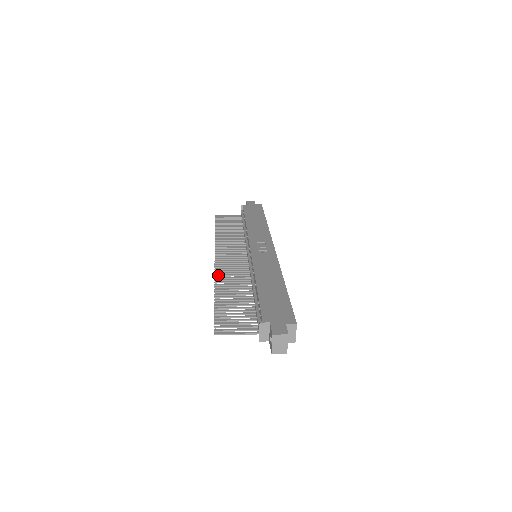
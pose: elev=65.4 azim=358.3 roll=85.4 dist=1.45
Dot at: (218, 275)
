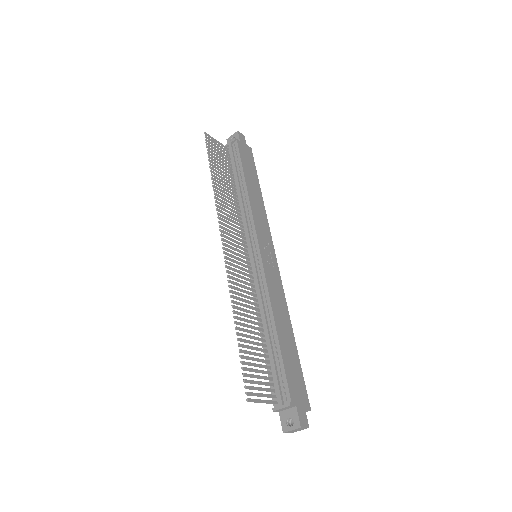
Dot at: (232, 282)
